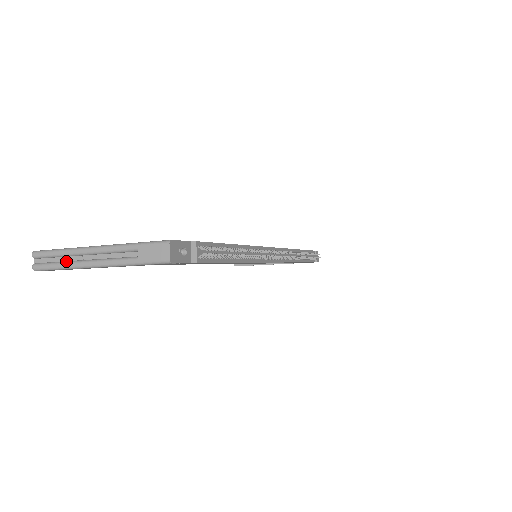
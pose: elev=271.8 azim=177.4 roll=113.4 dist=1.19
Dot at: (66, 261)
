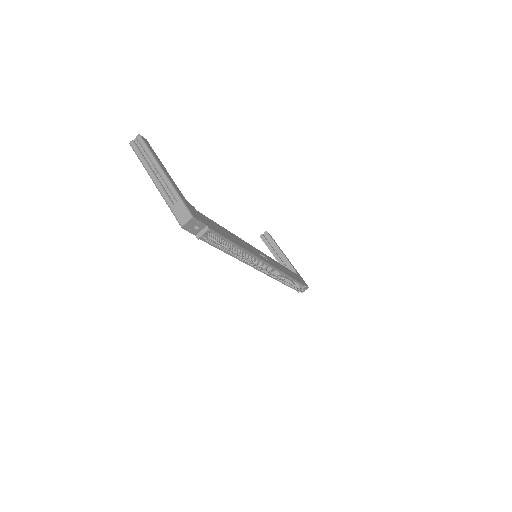
Dot at: (146, 160)
